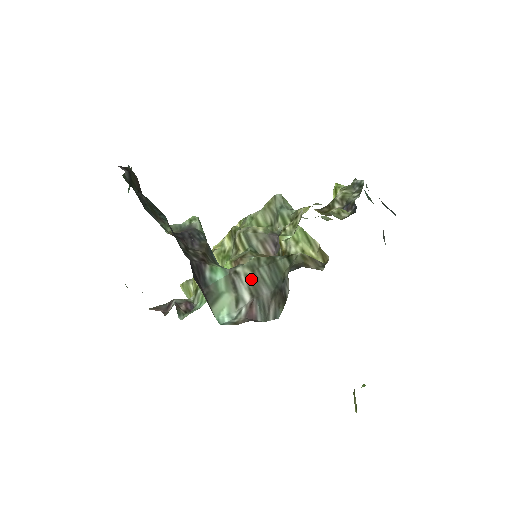
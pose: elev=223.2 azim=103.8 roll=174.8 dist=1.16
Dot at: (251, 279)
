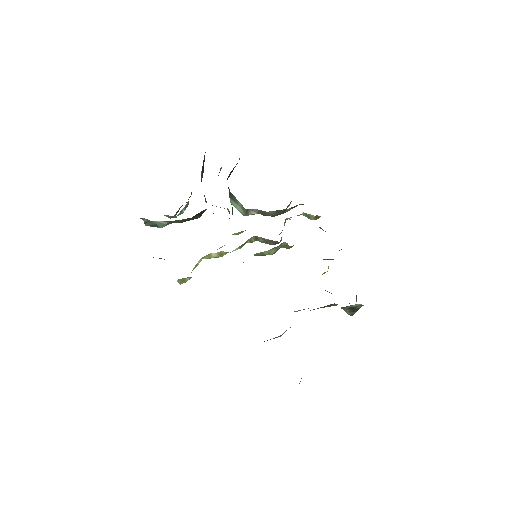
Dot at: (261, 210)
